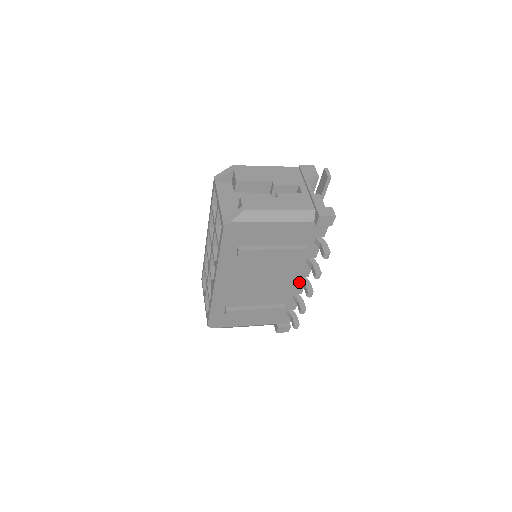
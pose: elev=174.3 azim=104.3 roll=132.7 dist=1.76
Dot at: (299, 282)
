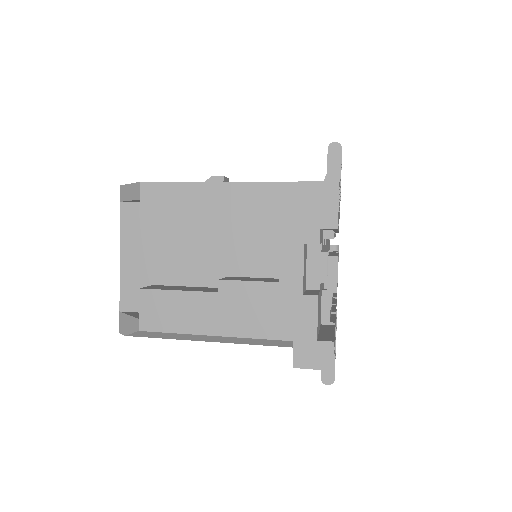
Dot at: occluded
